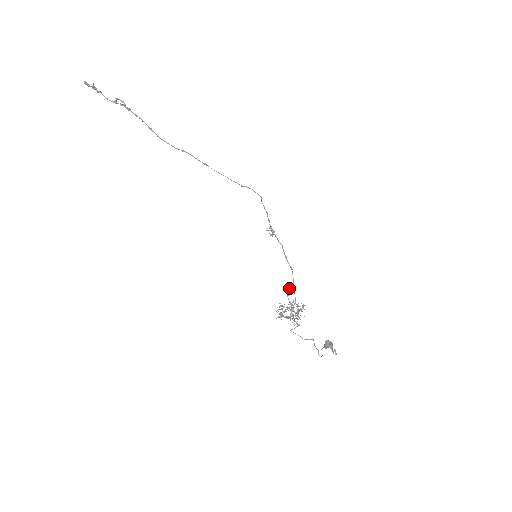
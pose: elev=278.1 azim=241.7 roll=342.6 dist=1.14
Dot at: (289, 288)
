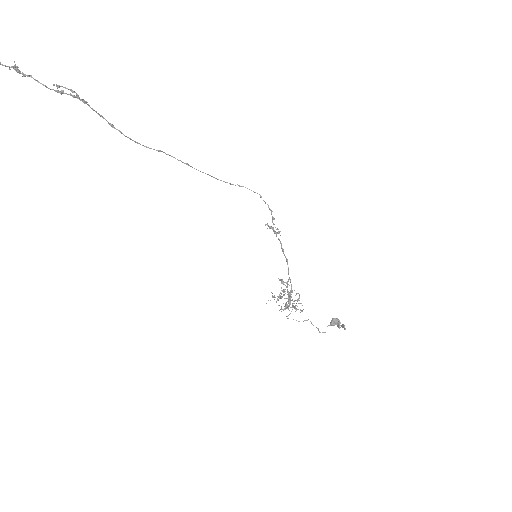
Dot at: occluded
